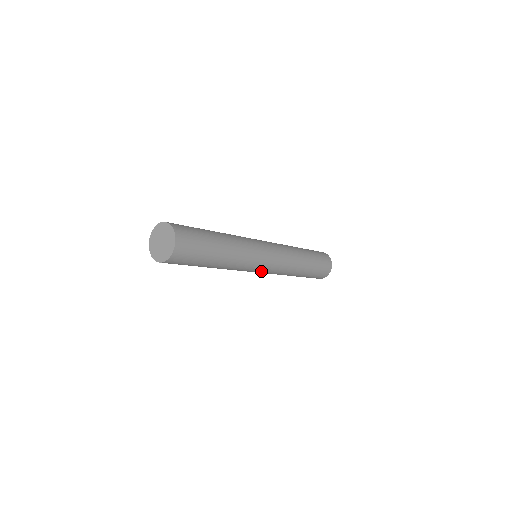
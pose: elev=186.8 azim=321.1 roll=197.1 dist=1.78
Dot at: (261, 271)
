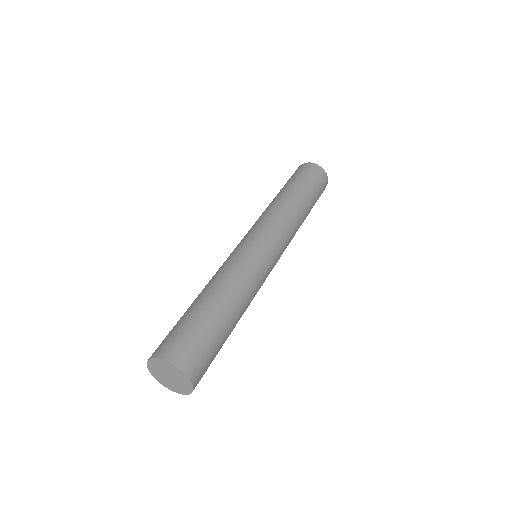
Dot at: occluded
